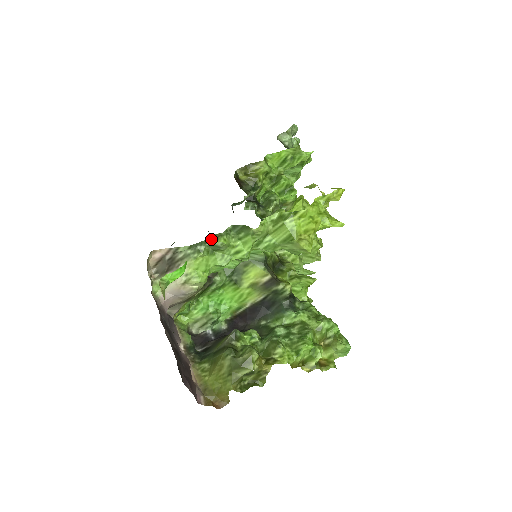
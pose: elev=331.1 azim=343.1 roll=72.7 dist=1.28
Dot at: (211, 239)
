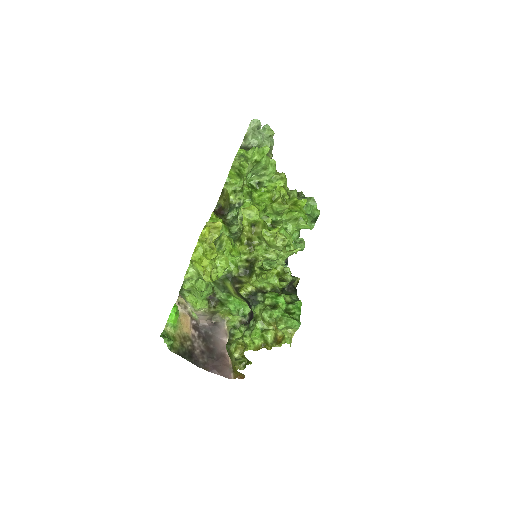
Dot at: occluded
